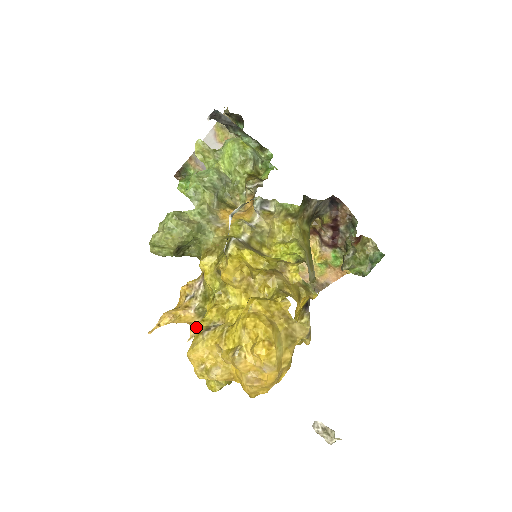
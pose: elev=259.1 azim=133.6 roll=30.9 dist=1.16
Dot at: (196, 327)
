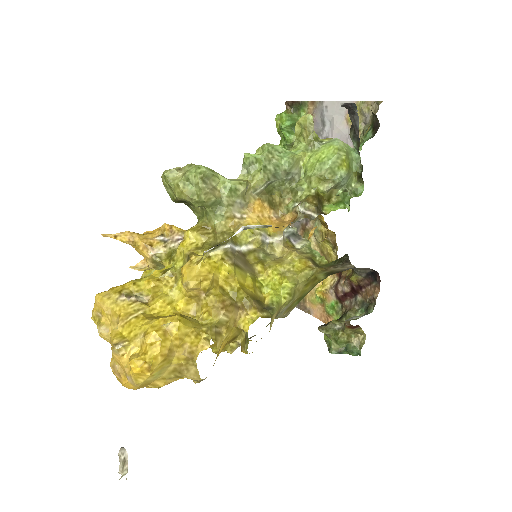
Dot at: (147, 263)
